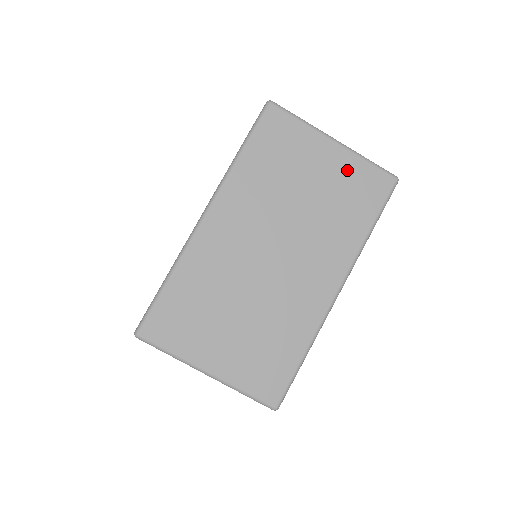
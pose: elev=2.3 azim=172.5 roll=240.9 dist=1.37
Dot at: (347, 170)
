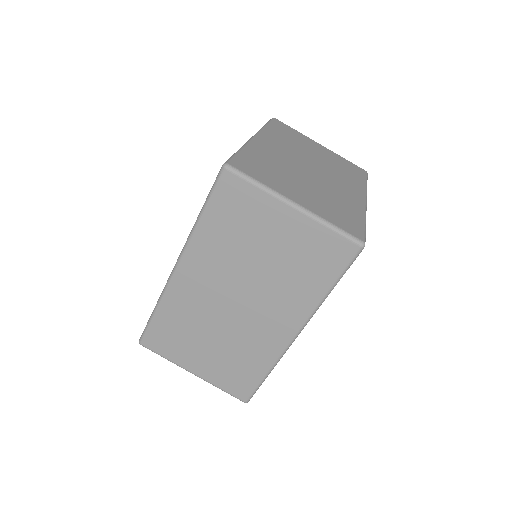
Dot at: (306, 236)
